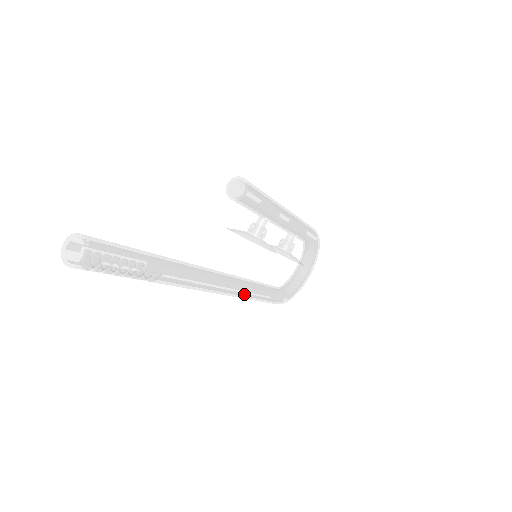
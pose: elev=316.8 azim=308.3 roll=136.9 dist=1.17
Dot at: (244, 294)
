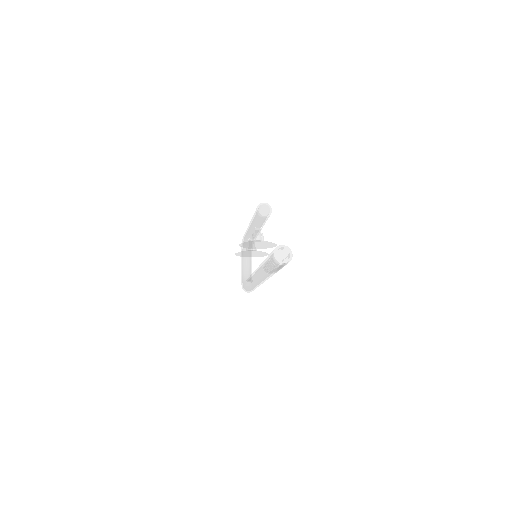
Dot at: occluded
